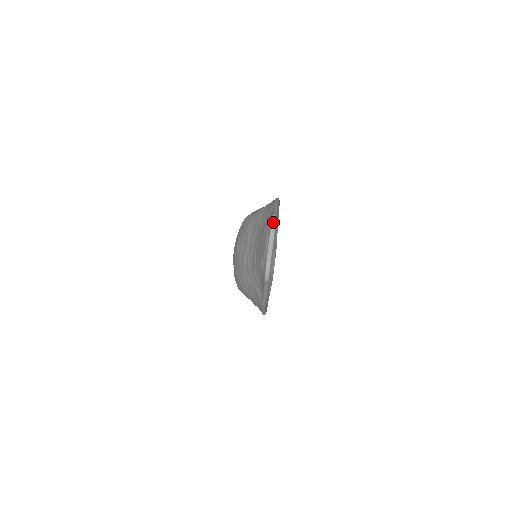
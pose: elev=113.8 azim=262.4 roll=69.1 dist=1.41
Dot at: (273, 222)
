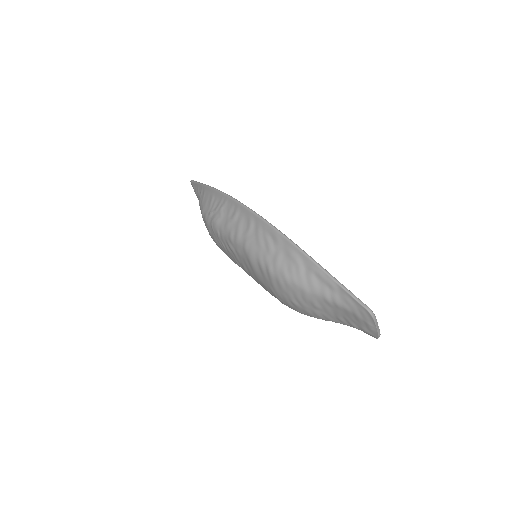
Dot at: (373, 316)
